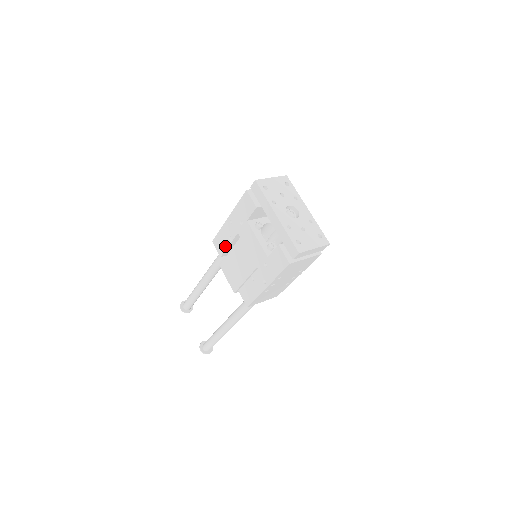
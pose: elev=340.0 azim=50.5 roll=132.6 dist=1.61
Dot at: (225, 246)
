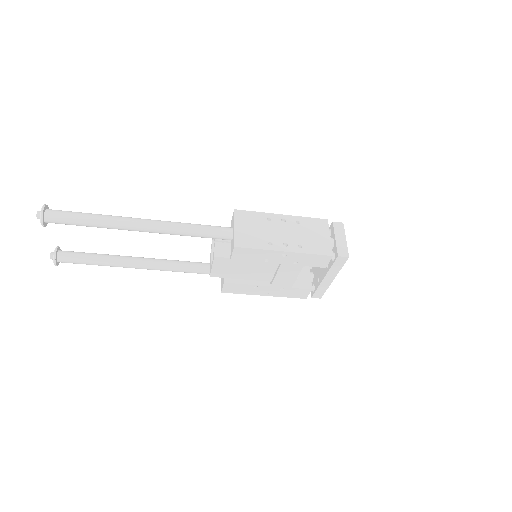
Dot at: (250, 260)
